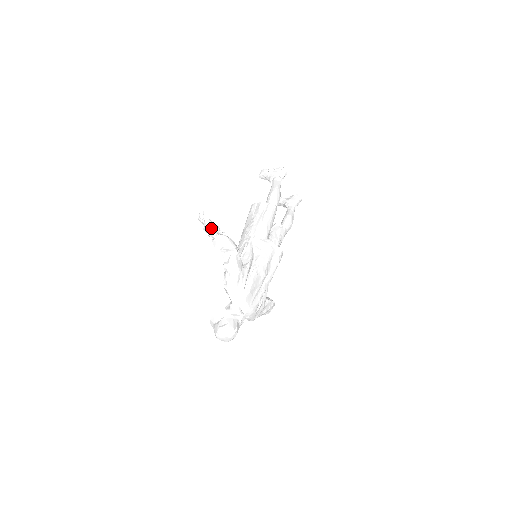
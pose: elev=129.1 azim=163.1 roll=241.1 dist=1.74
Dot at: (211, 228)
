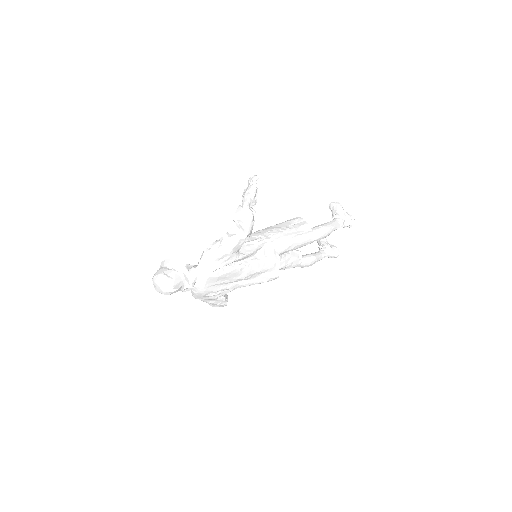
Dot at: (250, 196)
